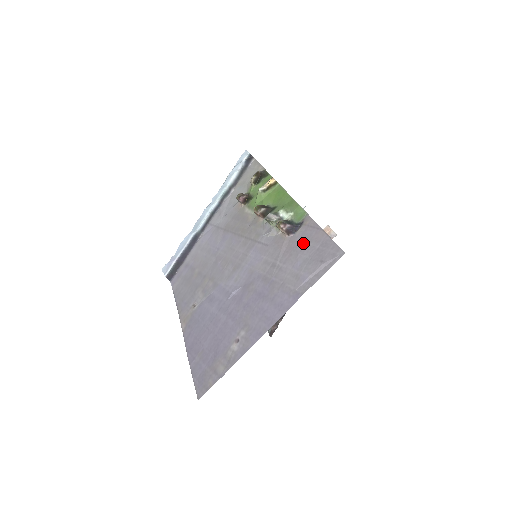
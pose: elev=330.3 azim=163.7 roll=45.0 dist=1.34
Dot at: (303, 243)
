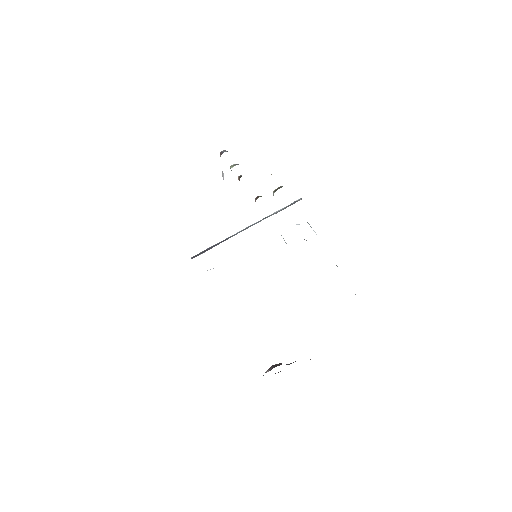
Dot at: occluded
